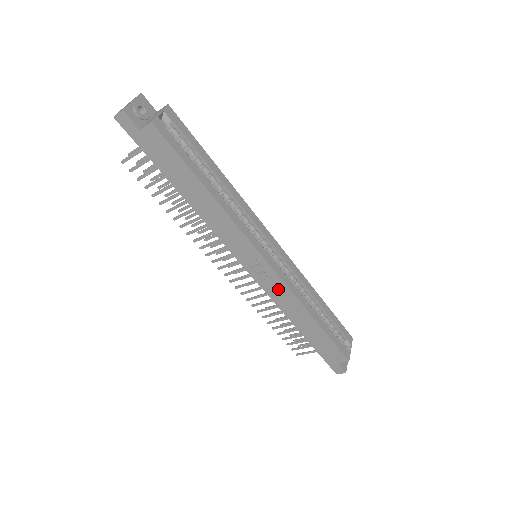
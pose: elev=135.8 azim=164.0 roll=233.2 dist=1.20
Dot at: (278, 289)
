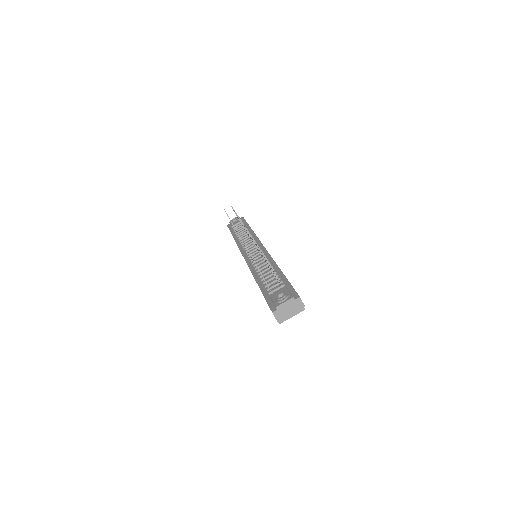
Dot at: occluded
